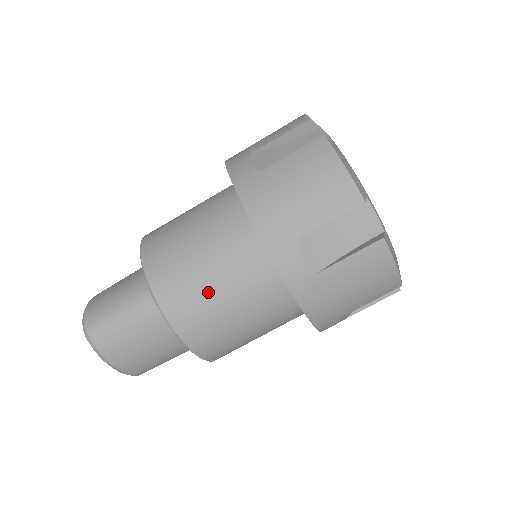
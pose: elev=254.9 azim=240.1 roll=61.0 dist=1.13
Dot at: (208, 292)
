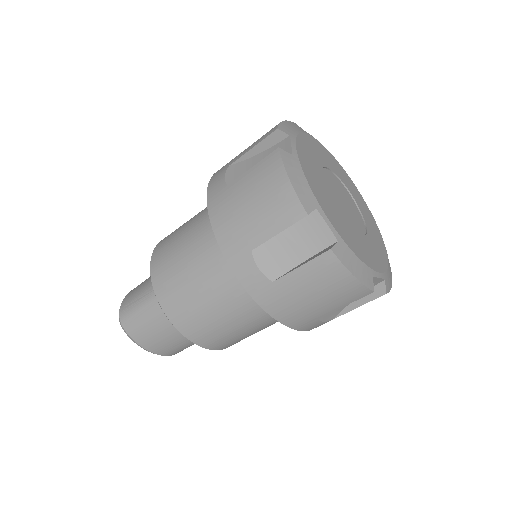
Dot at: (194, 294)
